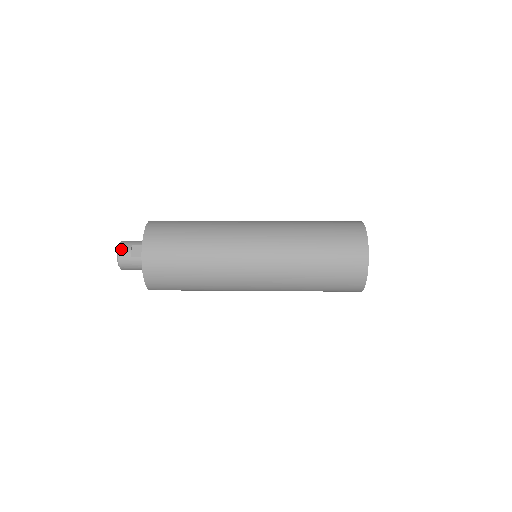
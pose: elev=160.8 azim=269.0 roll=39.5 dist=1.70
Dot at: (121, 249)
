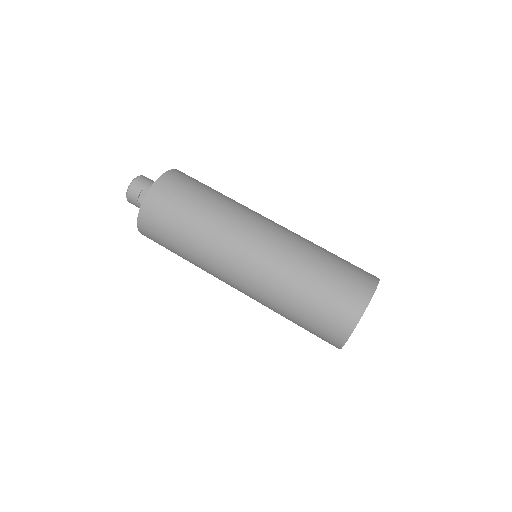
Dot at: (131, 189)
